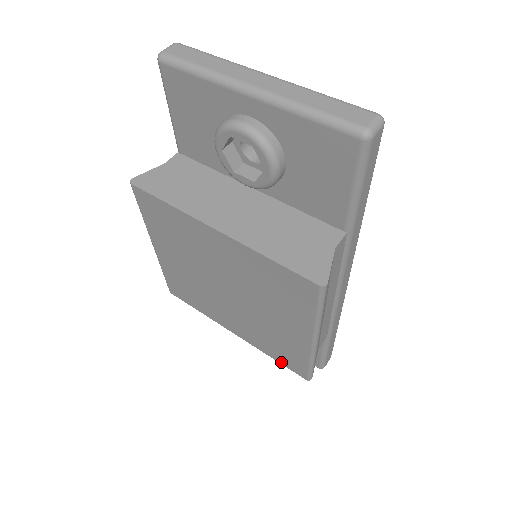
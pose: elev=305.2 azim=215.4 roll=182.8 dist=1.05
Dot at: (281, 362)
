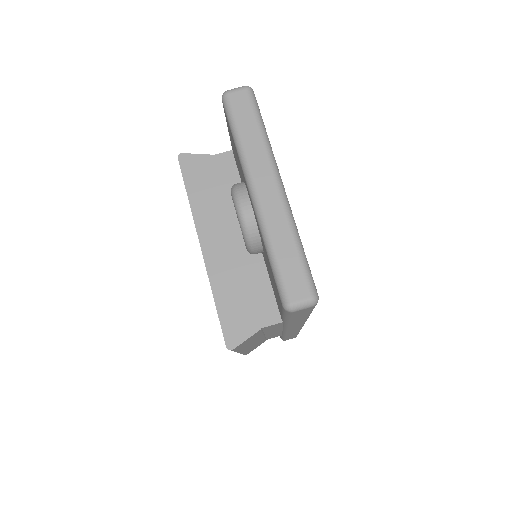
Dot at: occluded
